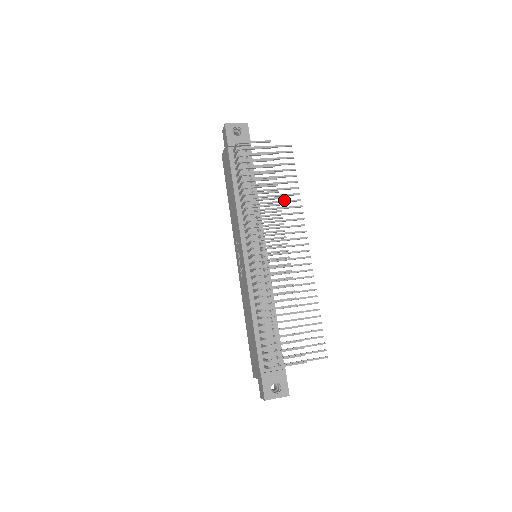
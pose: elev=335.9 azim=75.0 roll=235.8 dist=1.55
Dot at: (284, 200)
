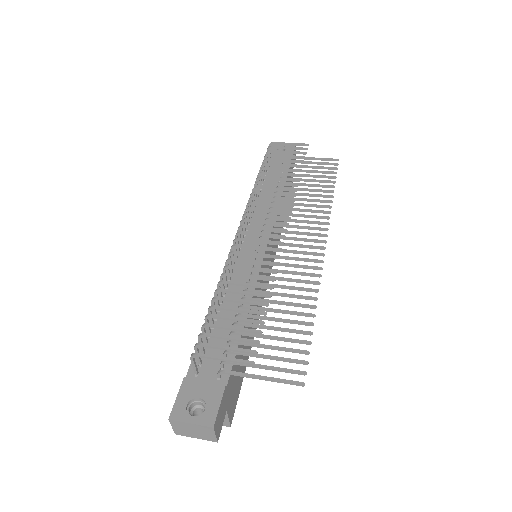
Dot at: occluded
